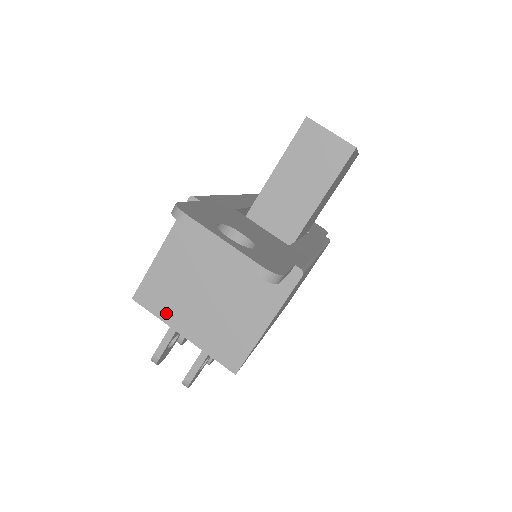
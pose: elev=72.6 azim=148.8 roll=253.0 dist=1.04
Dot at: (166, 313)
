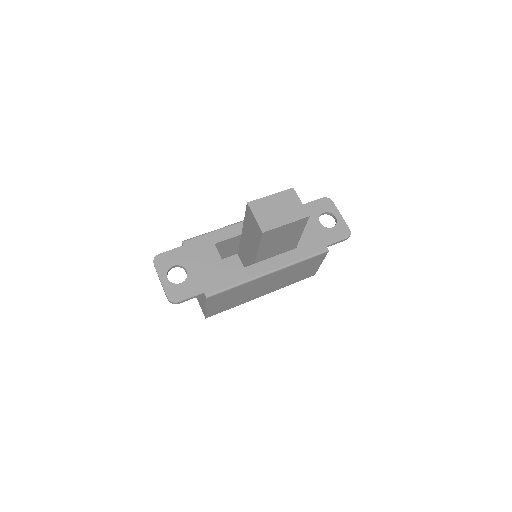
Dot at: occluded
